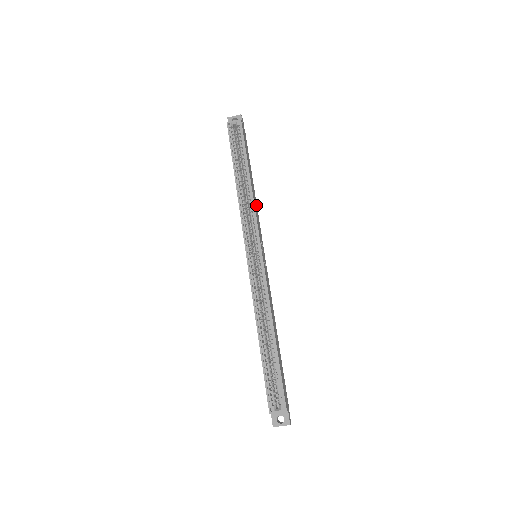
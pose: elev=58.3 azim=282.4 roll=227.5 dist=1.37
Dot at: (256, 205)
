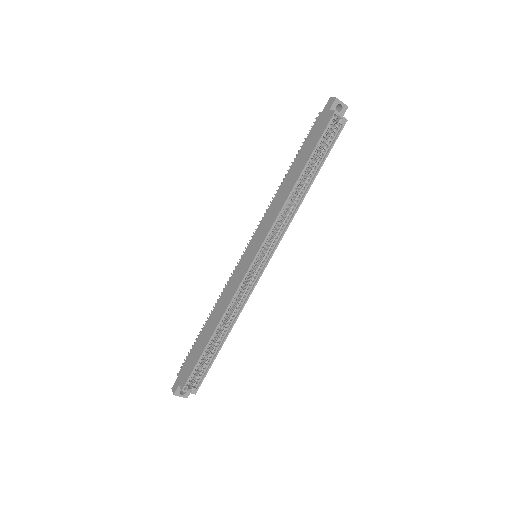
Dot at: occluded
